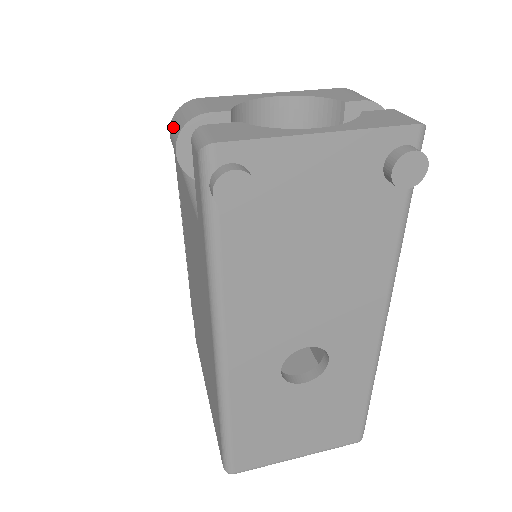
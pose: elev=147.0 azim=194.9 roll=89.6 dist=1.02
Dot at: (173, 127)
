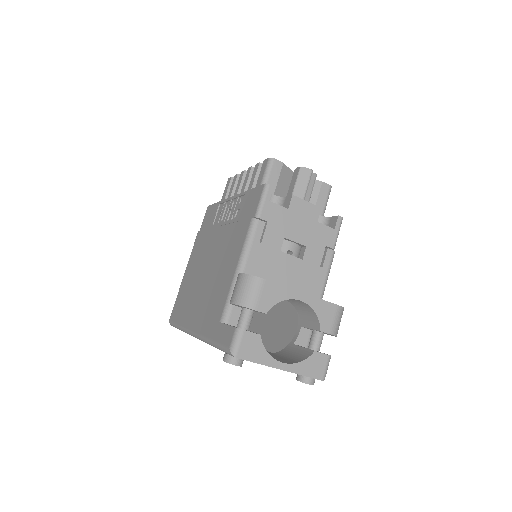
Dot at: (241, 286)
